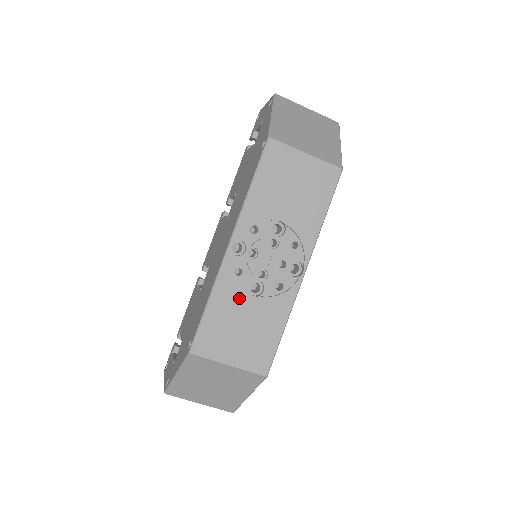
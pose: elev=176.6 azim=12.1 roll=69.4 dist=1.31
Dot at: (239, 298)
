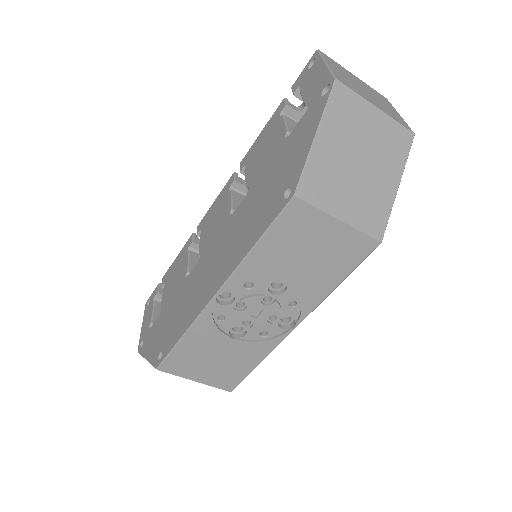
Dot at: (216, 339)
